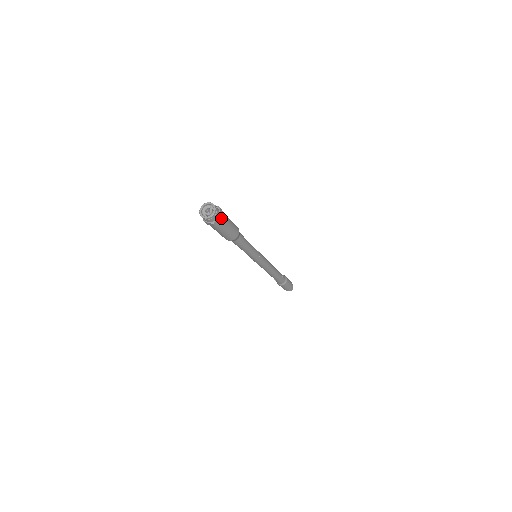
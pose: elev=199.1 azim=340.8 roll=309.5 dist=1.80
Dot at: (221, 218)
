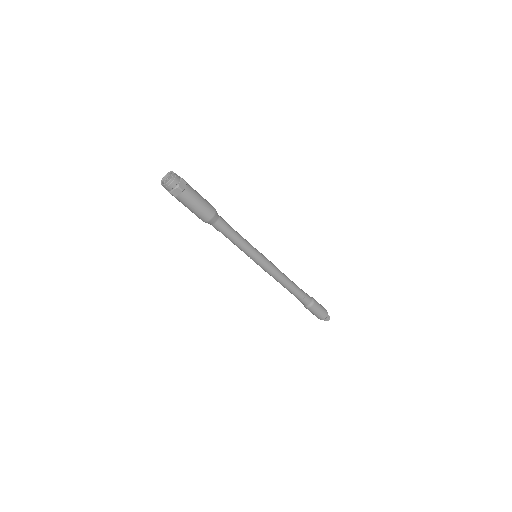
Dot at: (184, 181)
